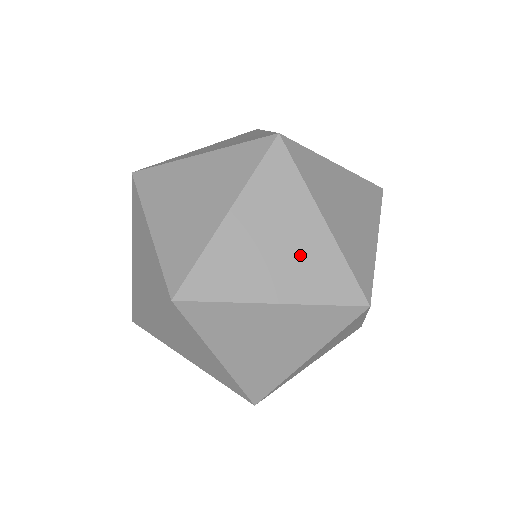
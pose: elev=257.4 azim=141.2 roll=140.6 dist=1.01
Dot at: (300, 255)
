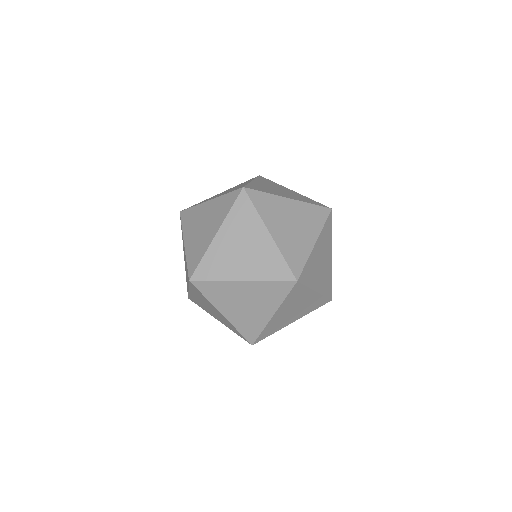
Dot at: (291, 194)
